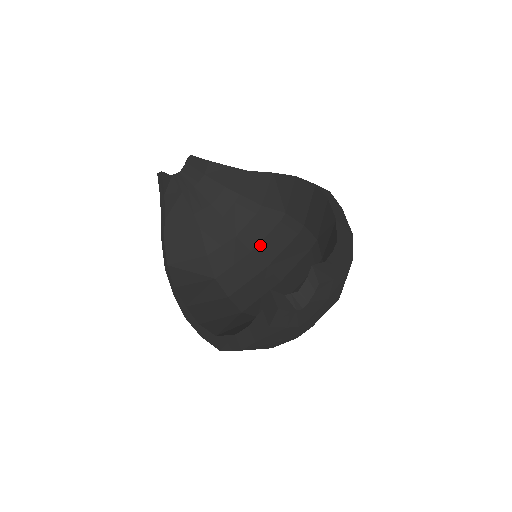
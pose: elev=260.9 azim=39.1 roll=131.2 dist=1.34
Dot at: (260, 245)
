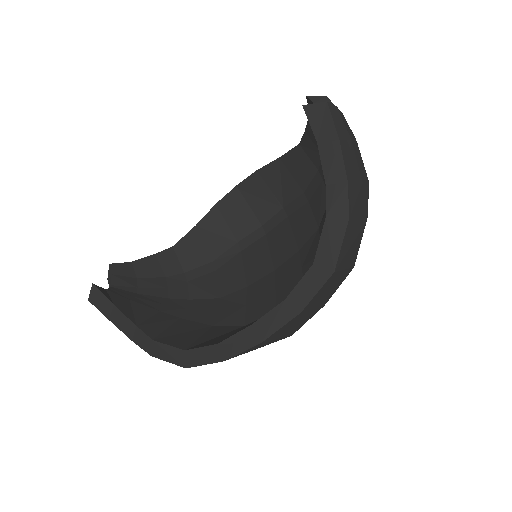
Dot at: (247, 276)
